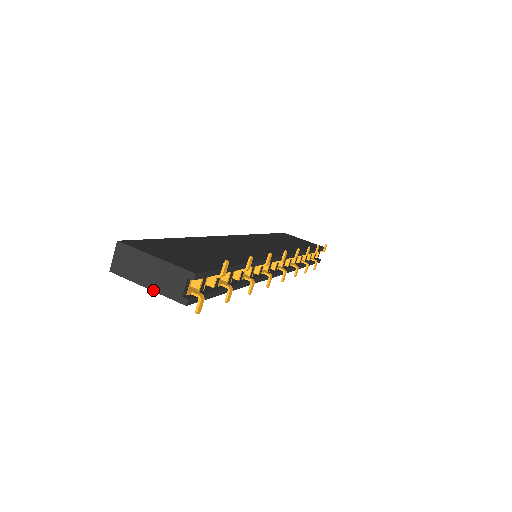
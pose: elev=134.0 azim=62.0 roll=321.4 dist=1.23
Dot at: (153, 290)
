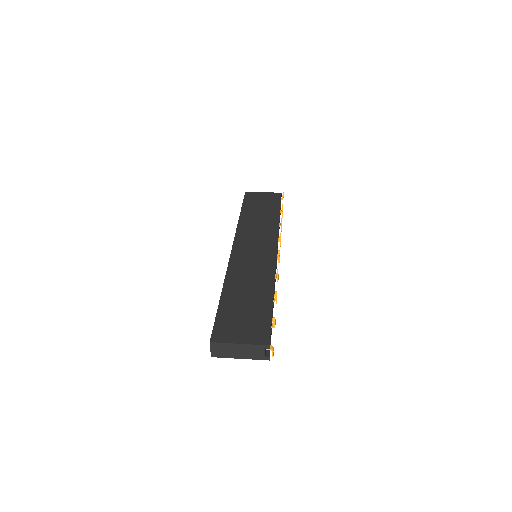
Dot at: occluded
